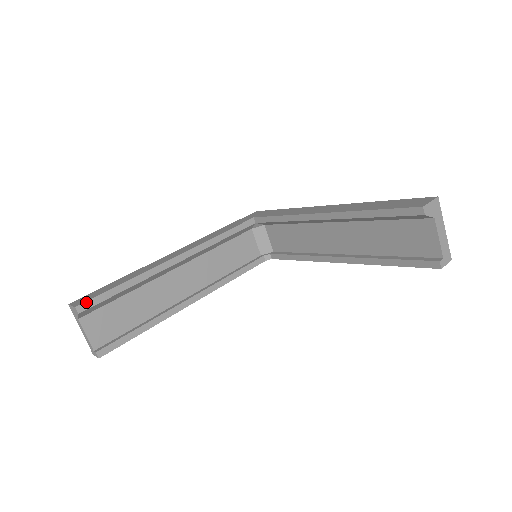
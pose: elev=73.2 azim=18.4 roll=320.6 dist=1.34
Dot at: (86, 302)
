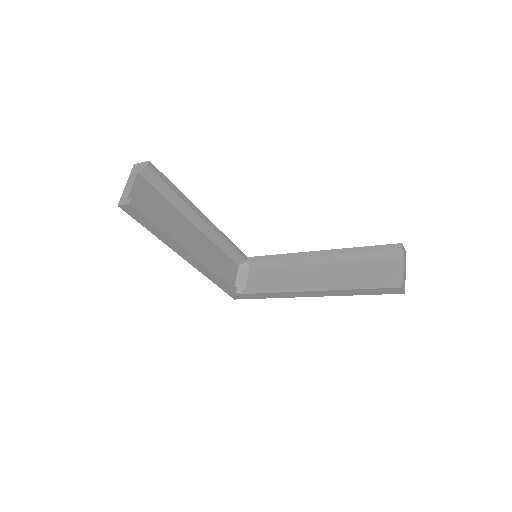
Dot at: (155, 167)
